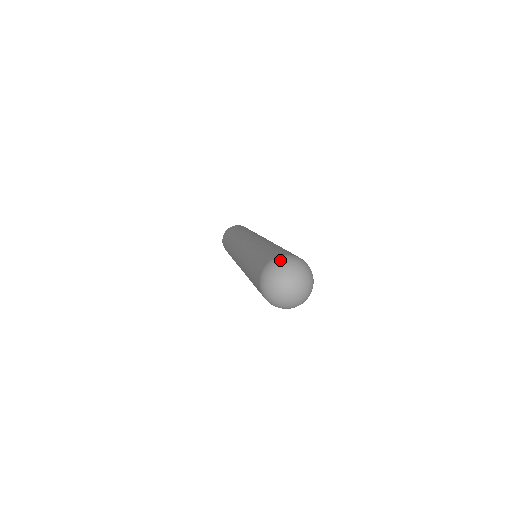
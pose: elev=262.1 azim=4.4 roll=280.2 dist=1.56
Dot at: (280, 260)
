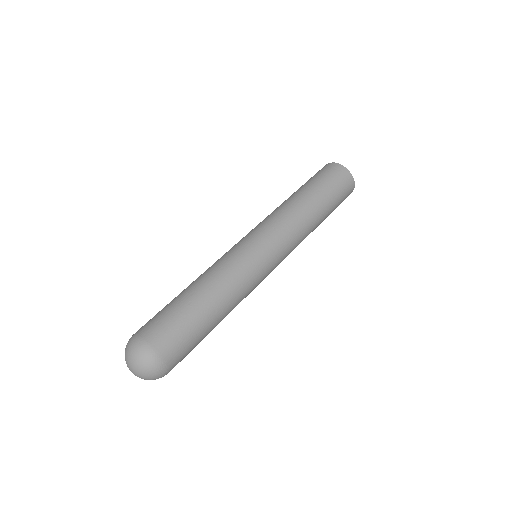
Dot at: (138, 348)
